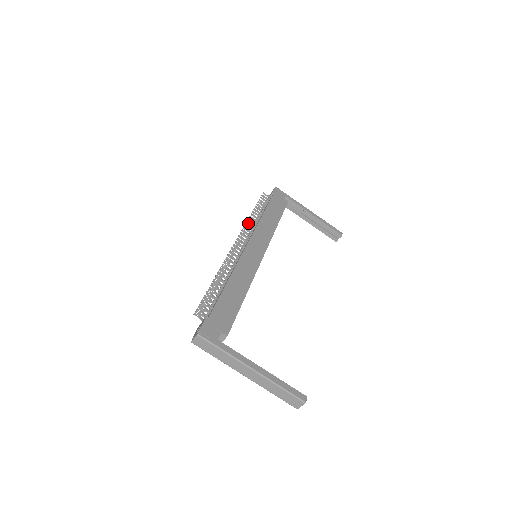
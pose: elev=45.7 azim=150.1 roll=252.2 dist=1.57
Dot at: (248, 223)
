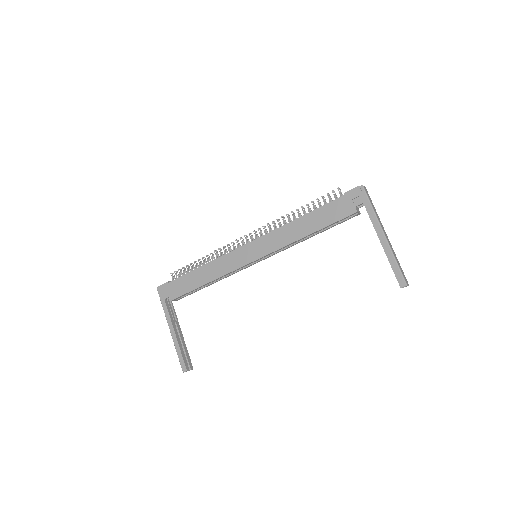
Dot at: (279, 220)
